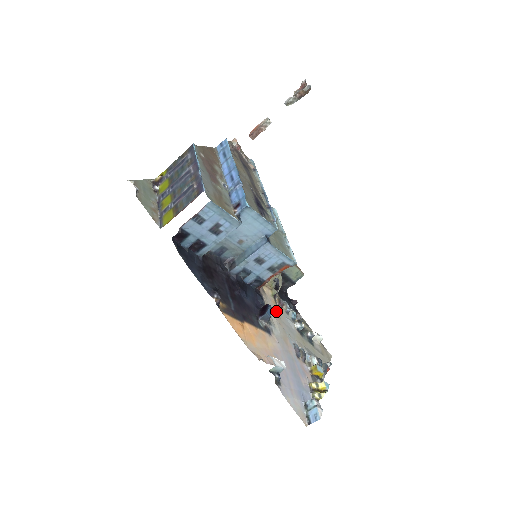
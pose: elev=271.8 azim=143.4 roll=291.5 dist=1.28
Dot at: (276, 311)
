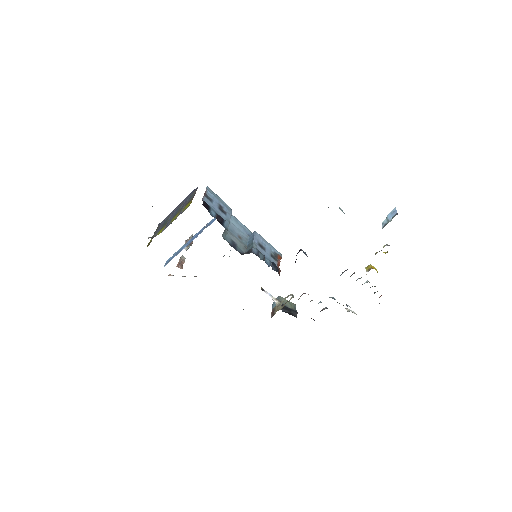
Dot at: occluded
